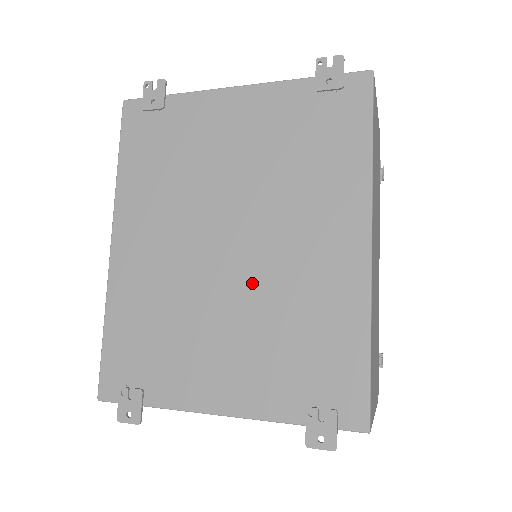
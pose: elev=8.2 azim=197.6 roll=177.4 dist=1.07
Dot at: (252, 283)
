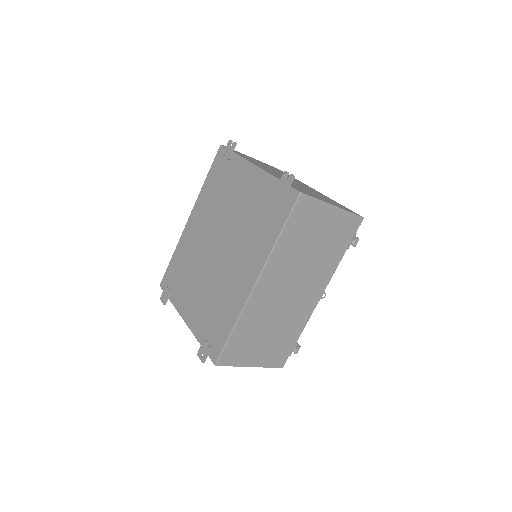
Dot at: (215, 272)
